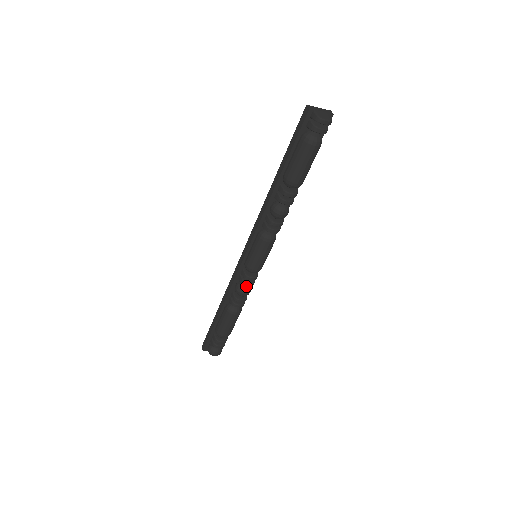
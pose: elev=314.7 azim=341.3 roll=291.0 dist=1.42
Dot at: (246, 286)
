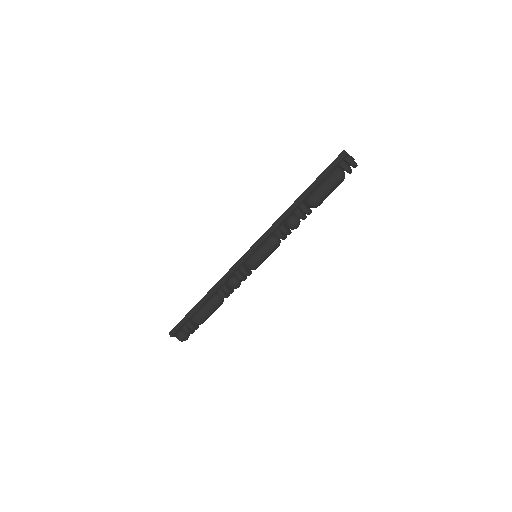
Dot at: (240, 280)
